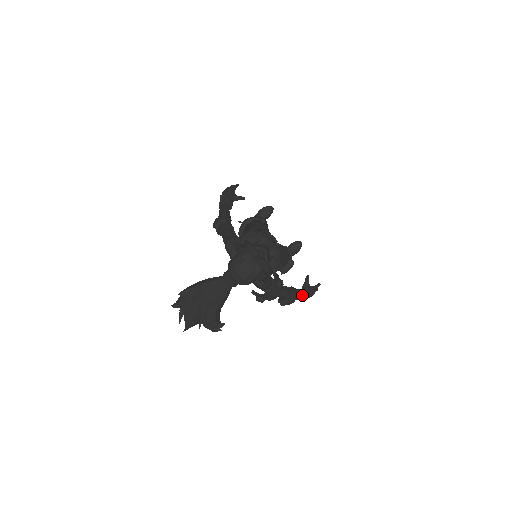
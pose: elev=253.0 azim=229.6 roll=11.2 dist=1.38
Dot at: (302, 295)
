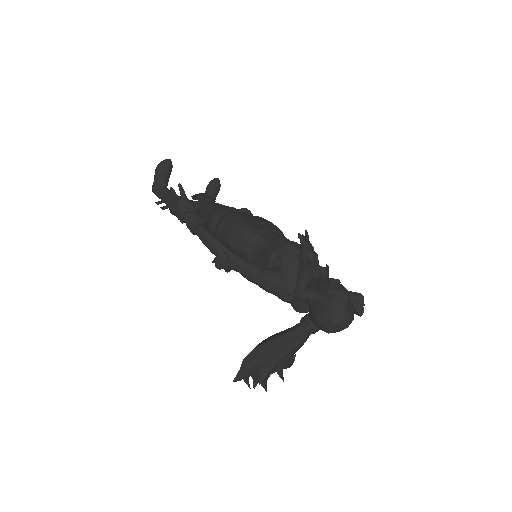
Dot at: occluded
